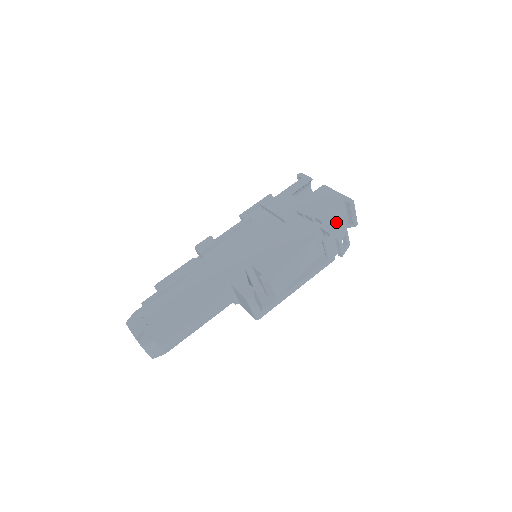
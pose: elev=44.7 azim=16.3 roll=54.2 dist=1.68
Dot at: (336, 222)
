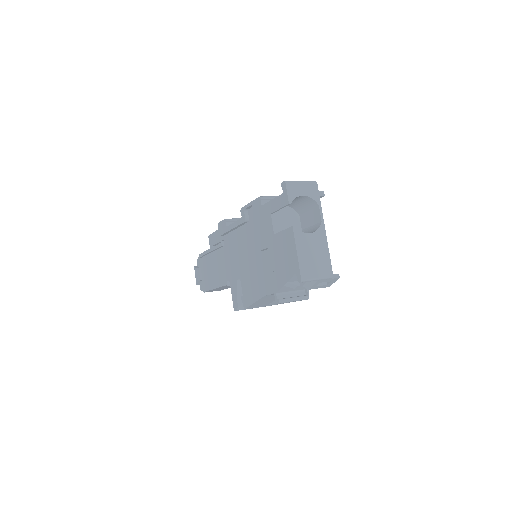
Dot at: (291, 286)
